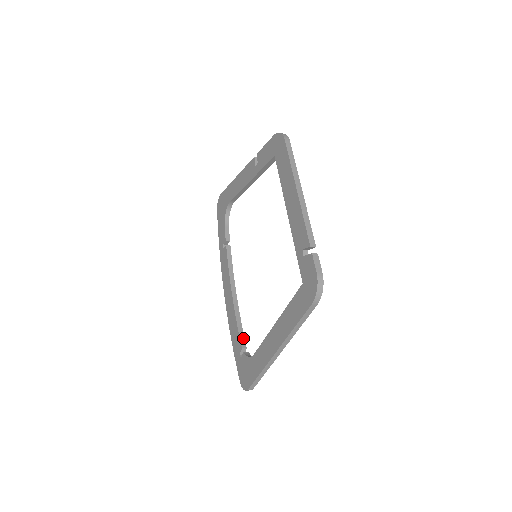
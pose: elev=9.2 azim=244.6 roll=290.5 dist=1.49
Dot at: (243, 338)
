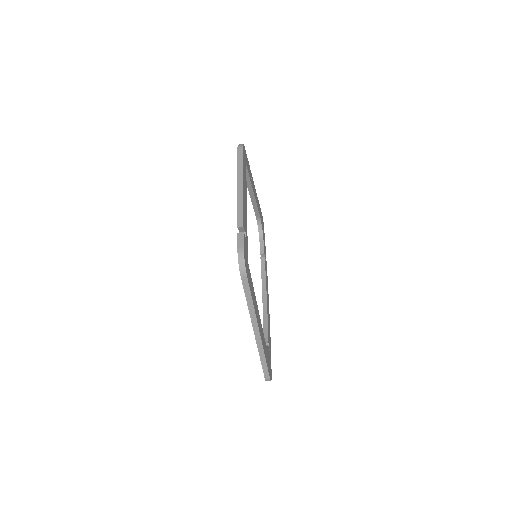
Dot at: (267, 334)
